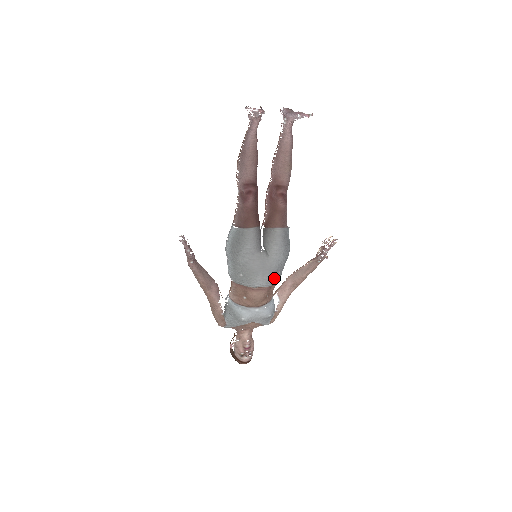
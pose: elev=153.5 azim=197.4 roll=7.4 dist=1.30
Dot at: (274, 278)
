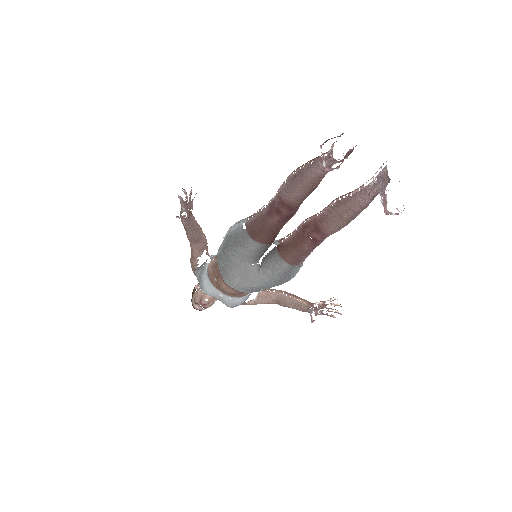
Dot at: (251, 290)
